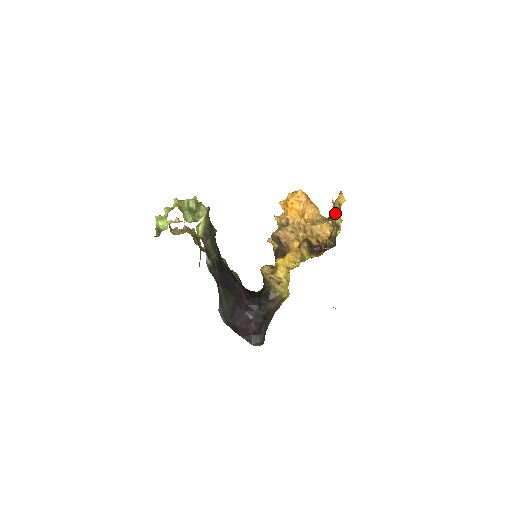
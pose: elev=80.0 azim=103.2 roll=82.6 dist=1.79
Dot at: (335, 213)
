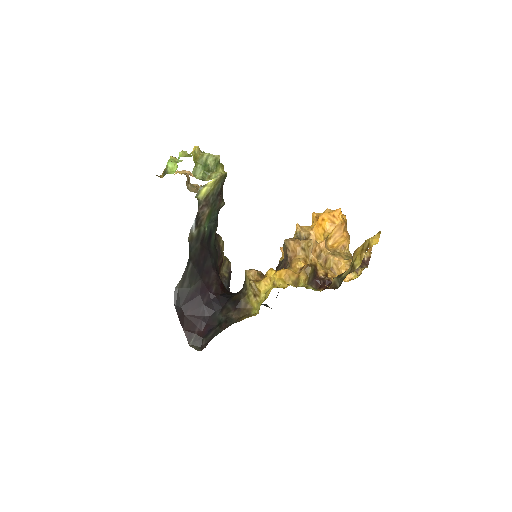
Dot at: (359, 252)
